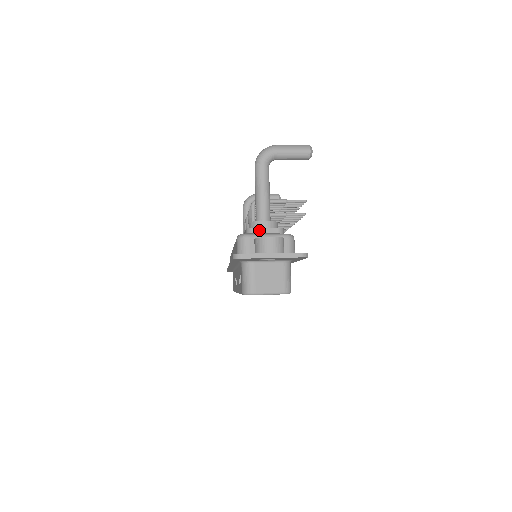
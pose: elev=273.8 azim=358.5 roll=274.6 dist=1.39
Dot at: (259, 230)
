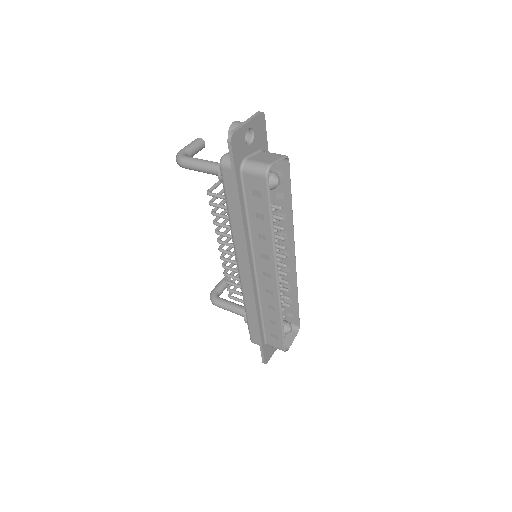
Dot at: occluded
